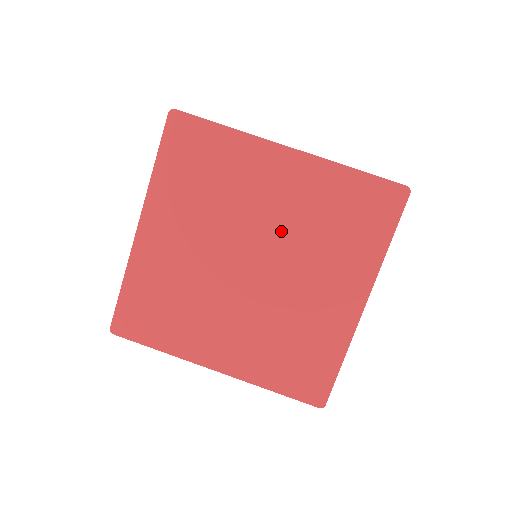
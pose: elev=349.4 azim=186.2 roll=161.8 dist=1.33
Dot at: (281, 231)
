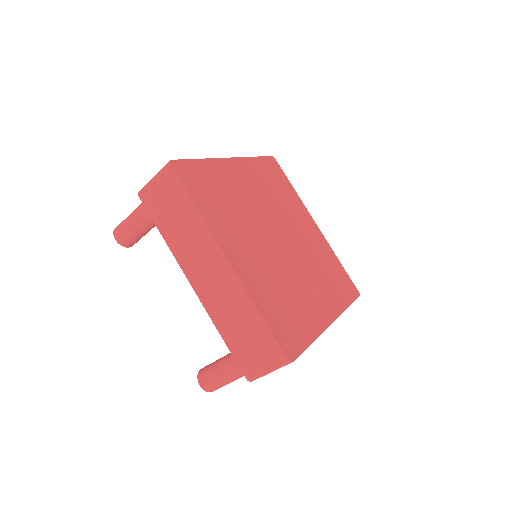
Dot at: (302, 244)
